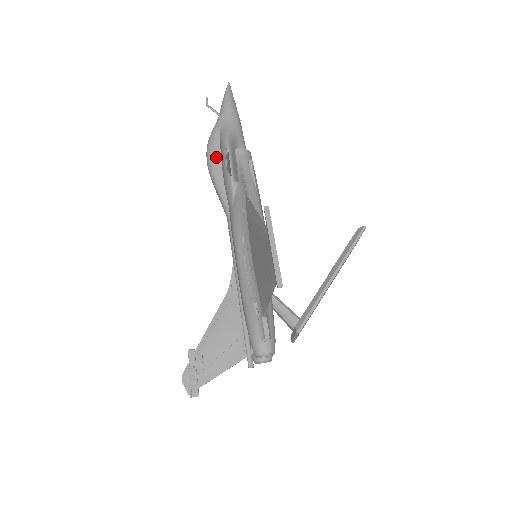
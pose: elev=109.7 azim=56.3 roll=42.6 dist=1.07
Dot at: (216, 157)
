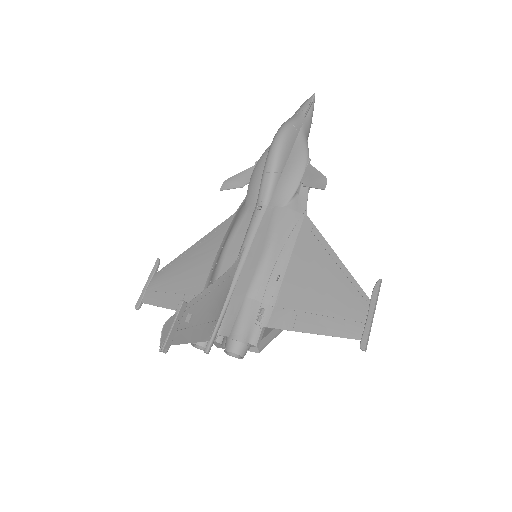
Dot at: (289, 148)
